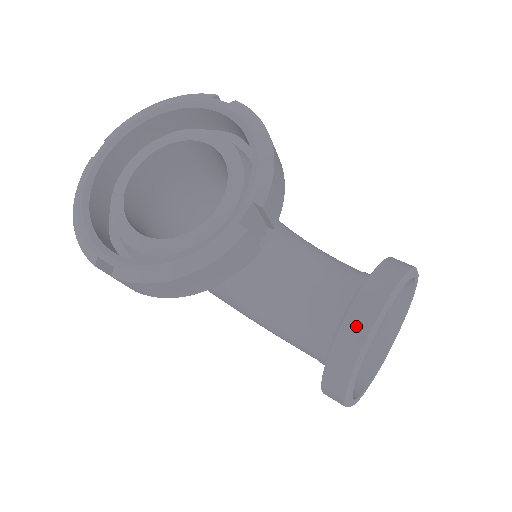
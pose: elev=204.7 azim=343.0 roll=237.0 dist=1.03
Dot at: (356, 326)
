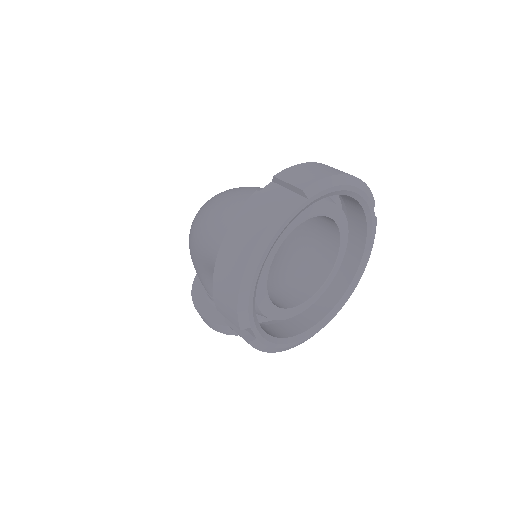
Dot at: occluded
